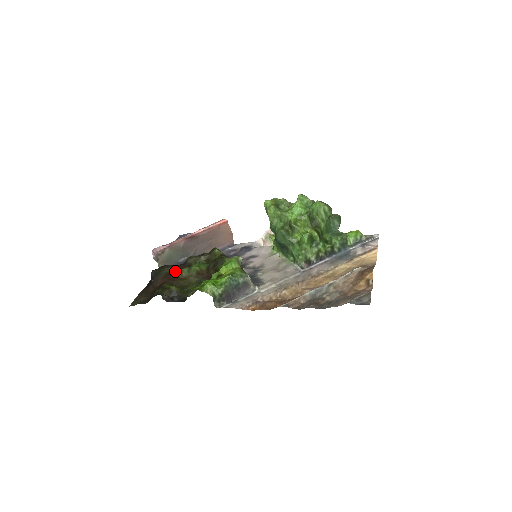
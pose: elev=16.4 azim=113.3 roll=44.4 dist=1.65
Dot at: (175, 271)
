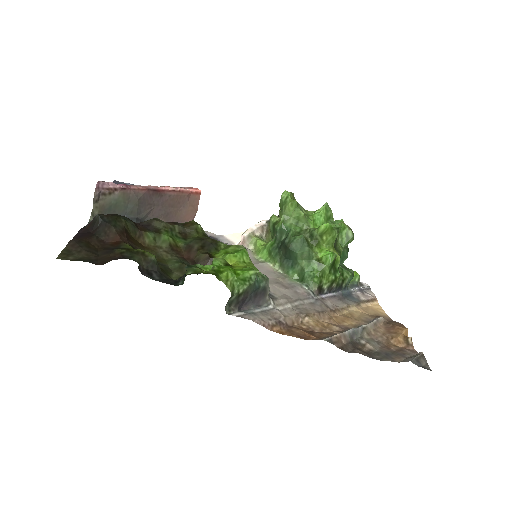
Dot at: (134, 230)
